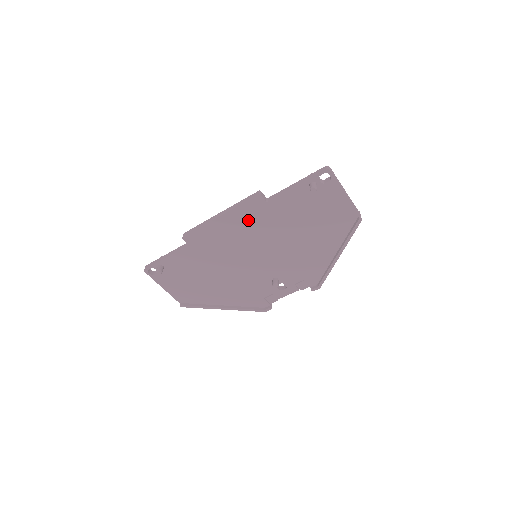
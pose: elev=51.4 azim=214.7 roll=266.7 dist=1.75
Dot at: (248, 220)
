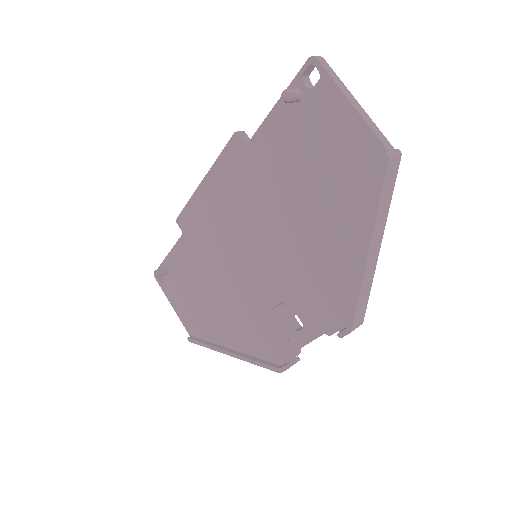
Dot at: (232, 183)
